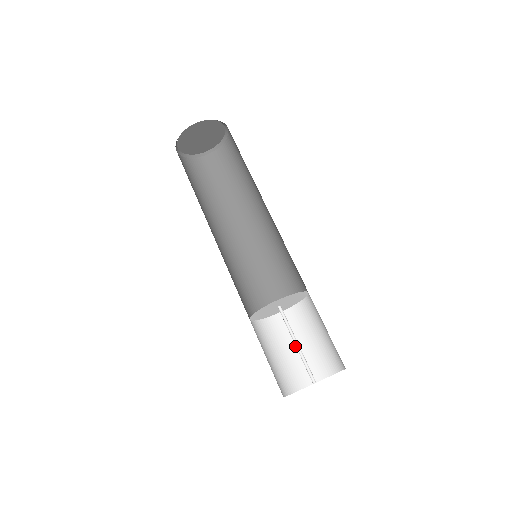
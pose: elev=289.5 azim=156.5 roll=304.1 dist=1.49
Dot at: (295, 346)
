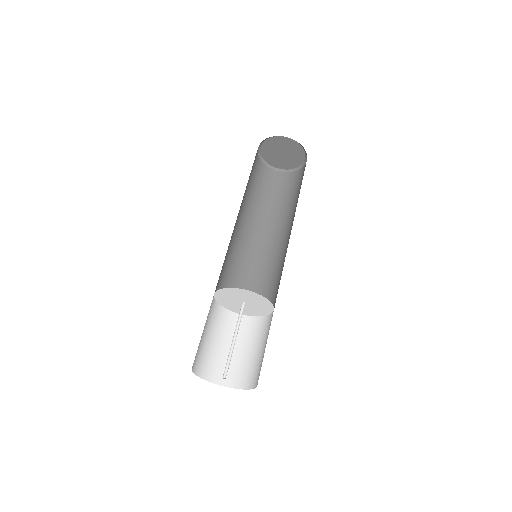
Dot at: (234, 348)
